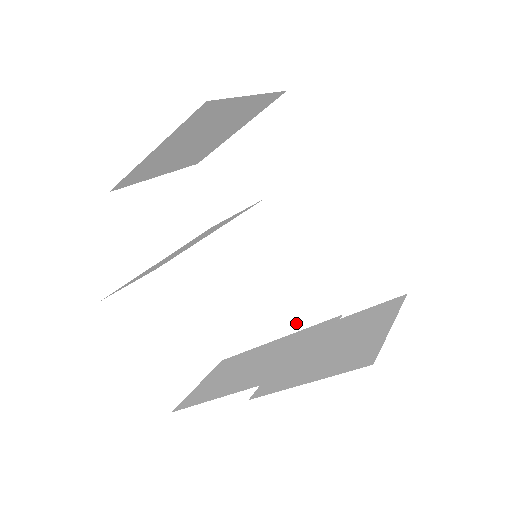
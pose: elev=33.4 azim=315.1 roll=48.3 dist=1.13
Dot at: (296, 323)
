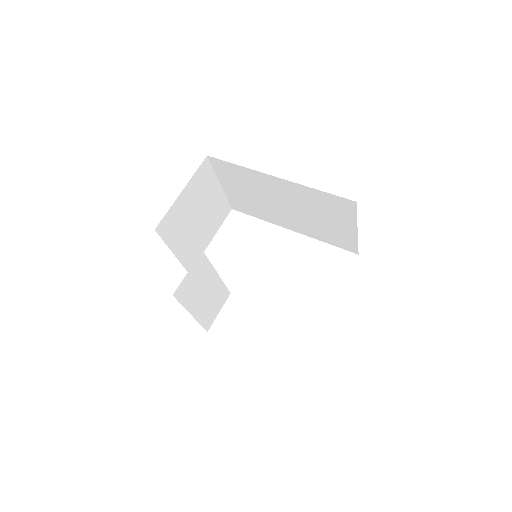
Dot at: (350, 251)
